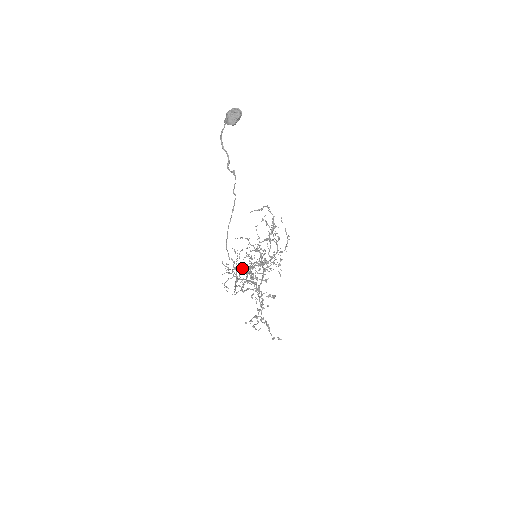
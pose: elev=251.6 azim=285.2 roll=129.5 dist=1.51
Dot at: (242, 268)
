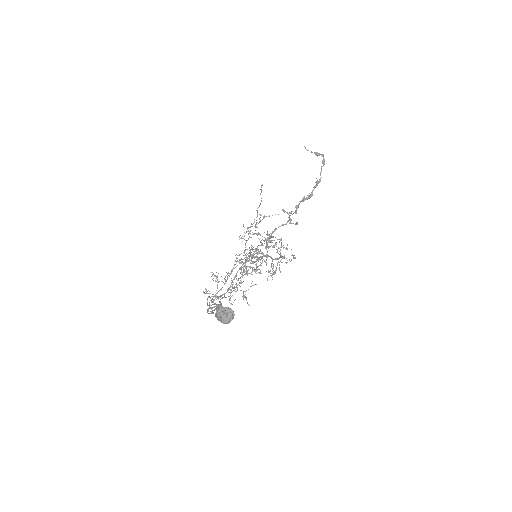
Dot at: occluded
